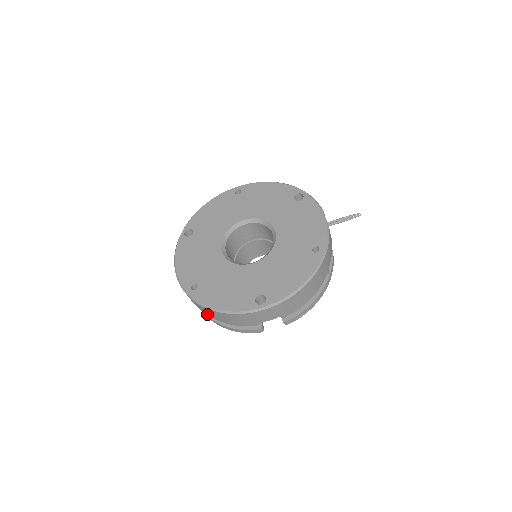
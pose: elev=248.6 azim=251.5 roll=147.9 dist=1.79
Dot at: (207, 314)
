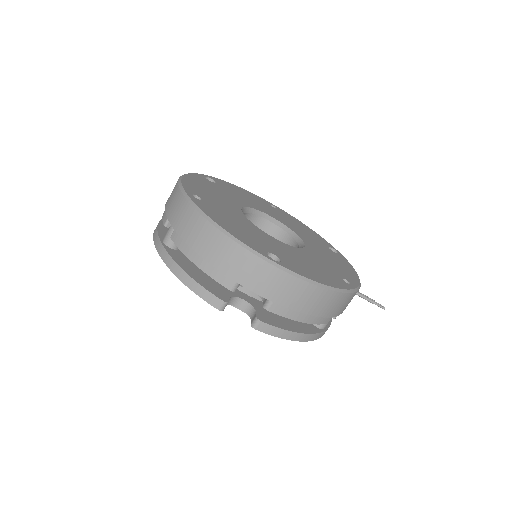
Dot at: (182, 233)
